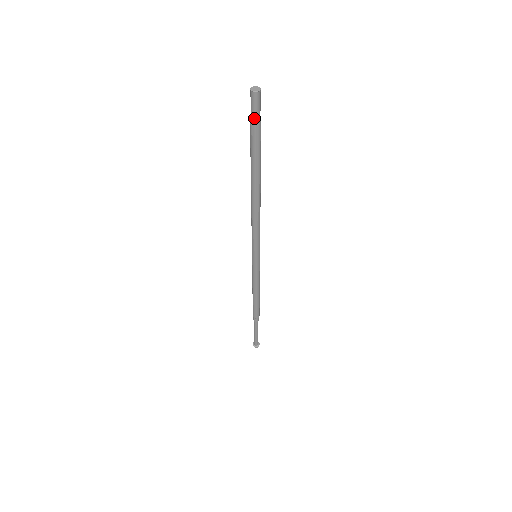
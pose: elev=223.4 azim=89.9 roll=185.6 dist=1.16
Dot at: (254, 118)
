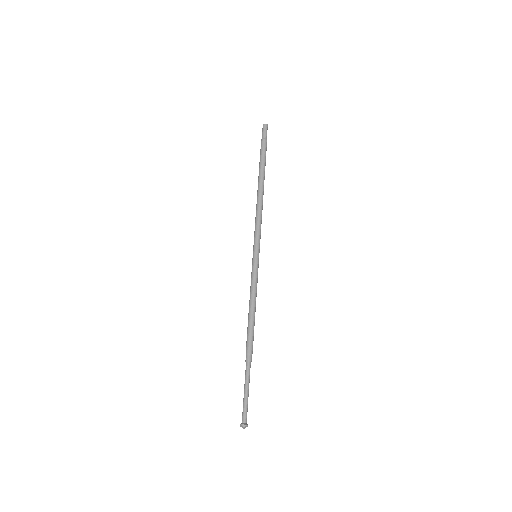
Dot at: (264, 137)
